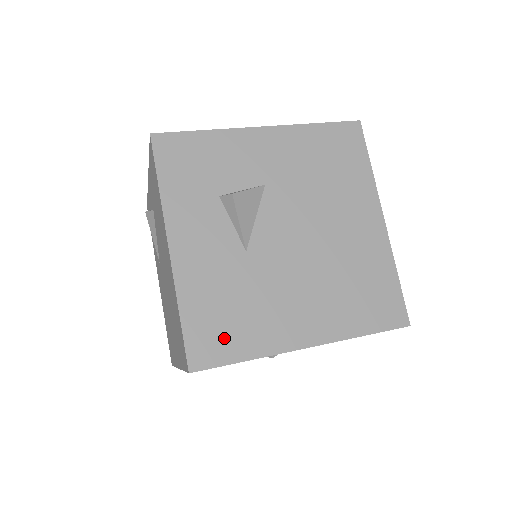
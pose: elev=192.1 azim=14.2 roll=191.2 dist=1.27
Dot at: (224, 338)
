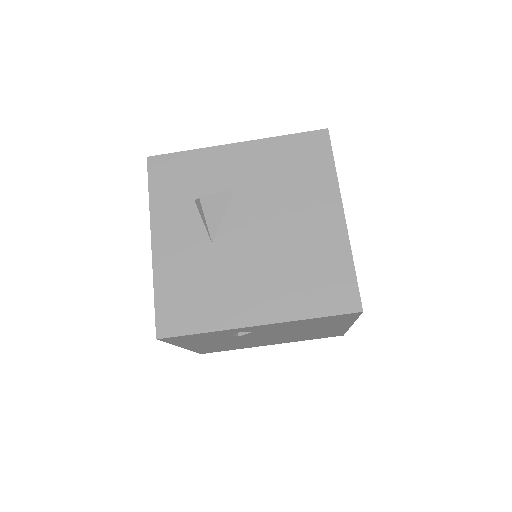
Dot at: (187, 313)
